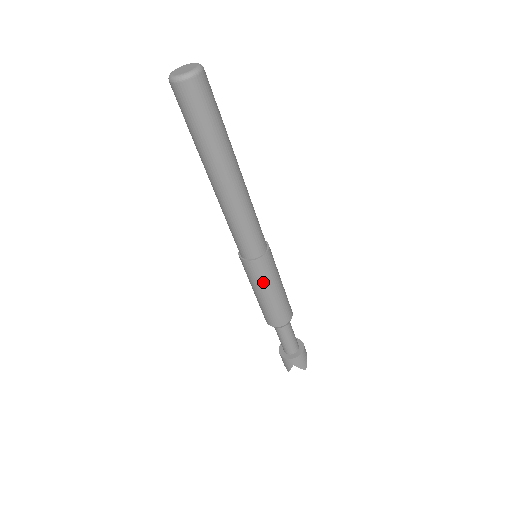
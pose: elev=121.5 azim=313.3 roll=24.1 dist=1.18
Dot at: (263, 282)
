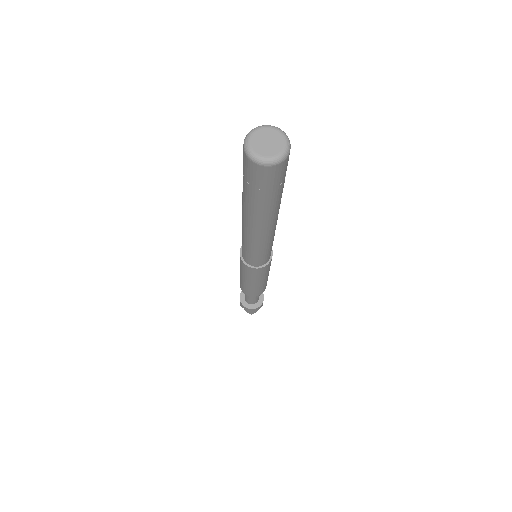
Dot at: (247, 275)
